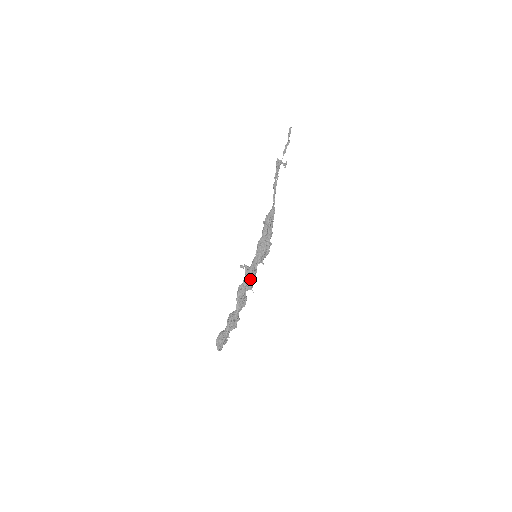
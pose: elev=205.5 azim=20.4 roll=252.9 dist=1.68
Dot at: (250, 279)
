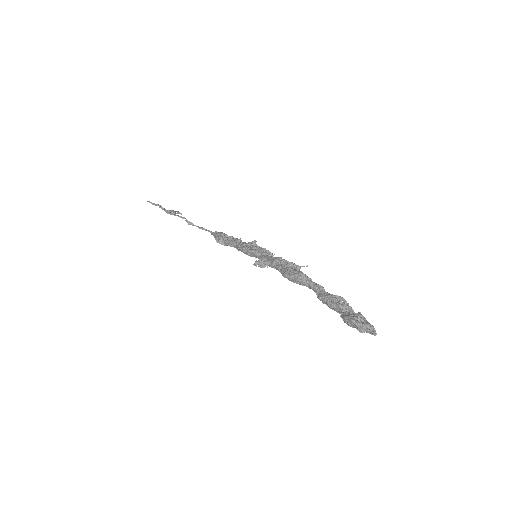
Dot at: (283, 260)
